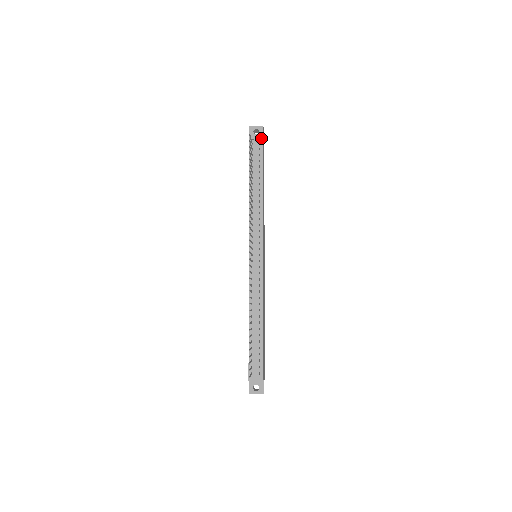
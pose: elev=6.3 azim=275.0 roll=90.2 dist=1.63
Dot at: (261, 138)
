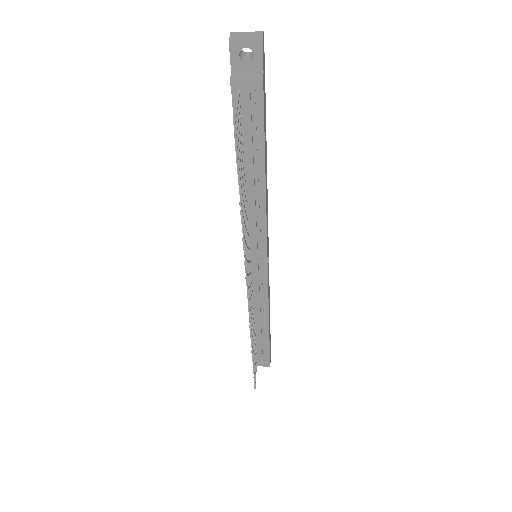
Dot at: (259, 84)
